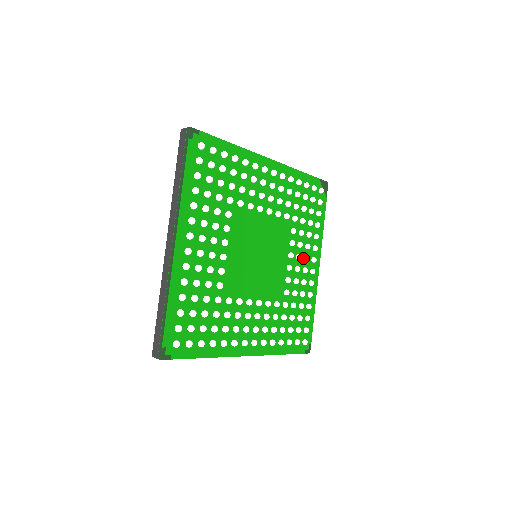
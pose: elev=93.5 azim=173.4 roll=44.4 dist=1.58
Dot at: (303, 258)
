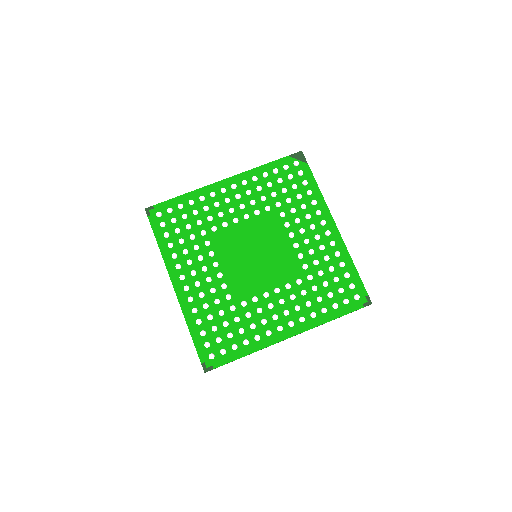
Dot at: (309, 229)
